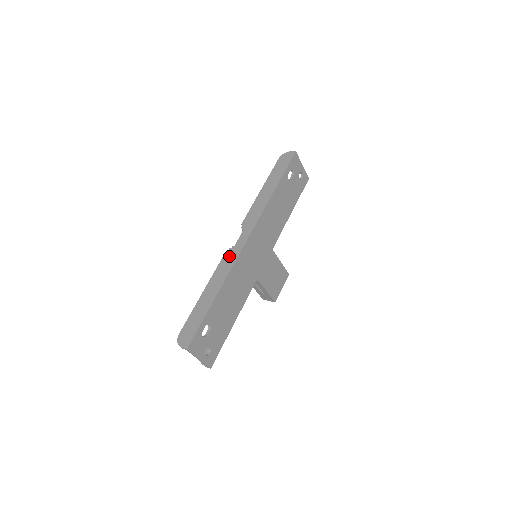
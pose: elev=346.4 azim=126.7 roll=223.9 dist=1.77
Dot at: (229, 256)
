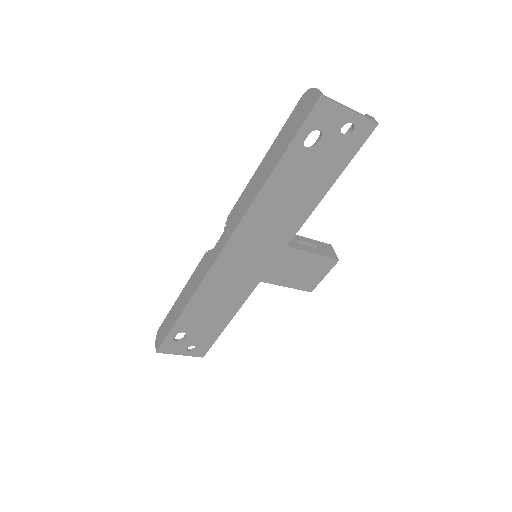
Dot at: (204, 263)
